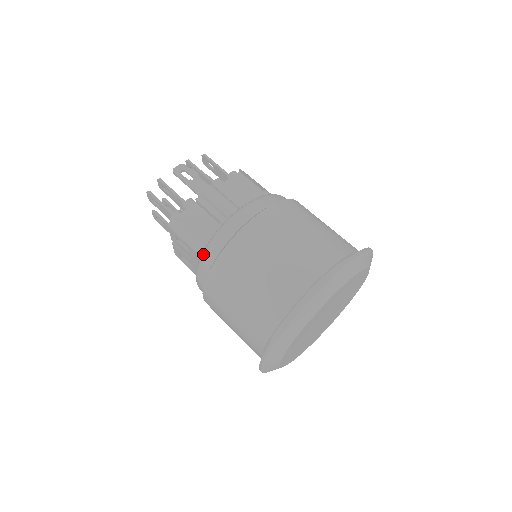
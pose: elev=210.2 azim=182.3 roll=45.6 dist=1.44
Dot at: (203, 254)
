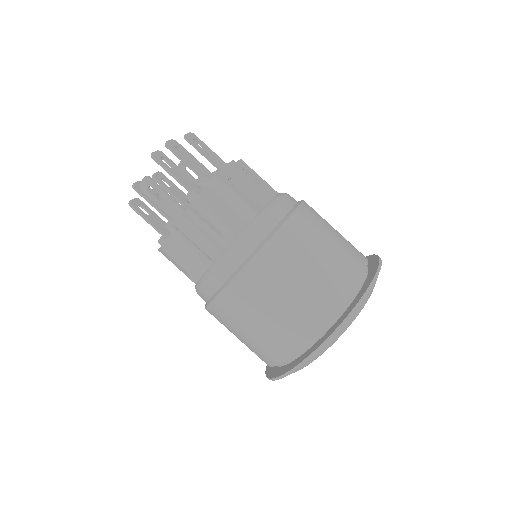
Dot at: occluded
